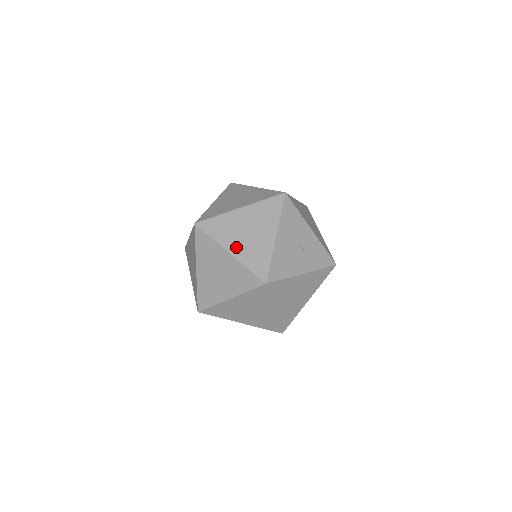
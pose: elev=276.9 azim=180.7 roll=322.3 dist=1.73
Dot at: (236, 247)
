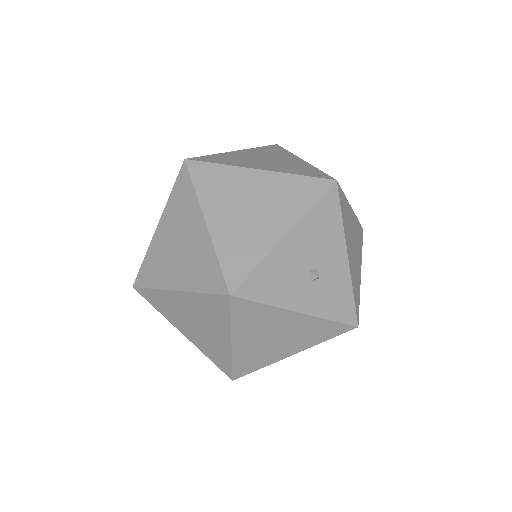
Dot at: (220, 220)
